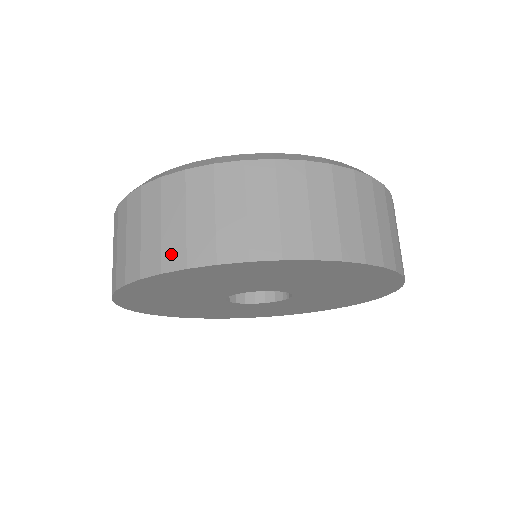
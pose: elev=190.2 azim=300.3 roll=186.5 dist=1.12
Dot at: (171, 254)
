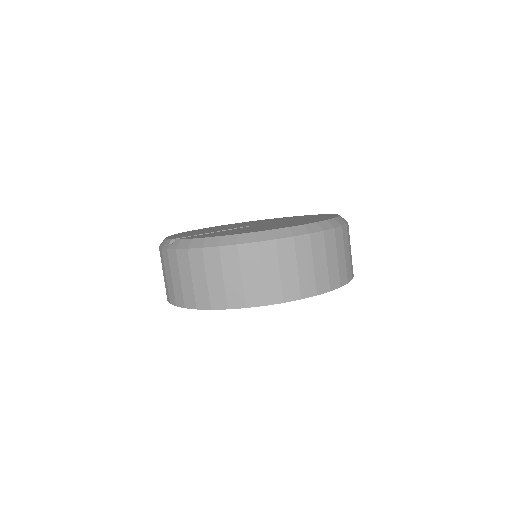
Dot at: (216, 299)
